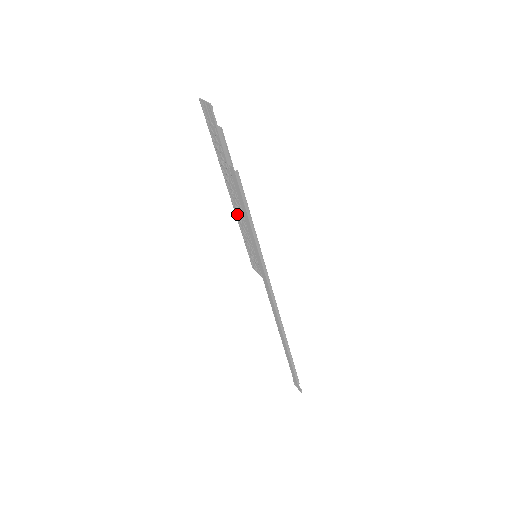
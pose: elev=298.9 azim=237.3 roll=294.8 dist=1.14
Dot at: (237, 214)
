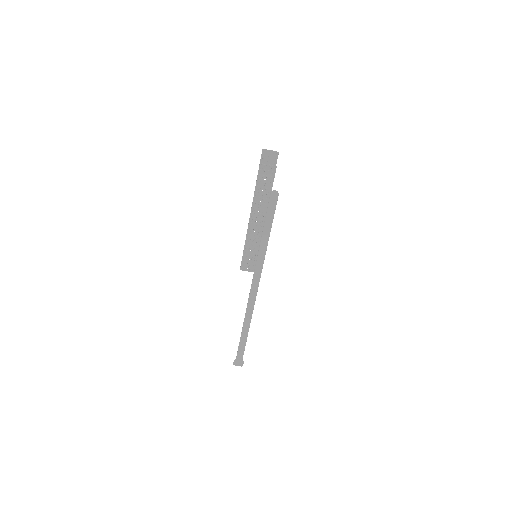
Dot at: (251, 228)
